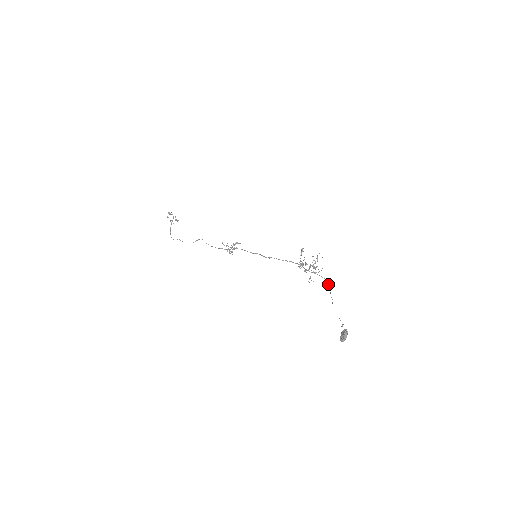
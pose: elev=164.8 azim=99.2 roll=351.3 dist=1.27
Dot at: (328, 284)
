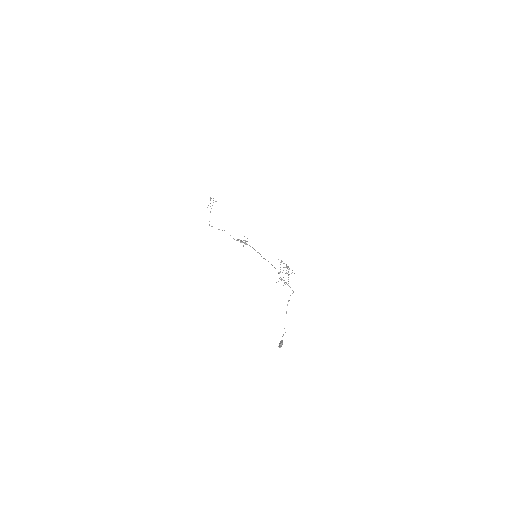
Dot at: occluded
